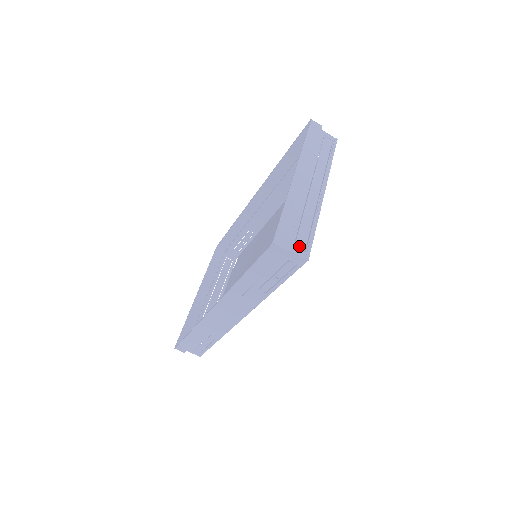
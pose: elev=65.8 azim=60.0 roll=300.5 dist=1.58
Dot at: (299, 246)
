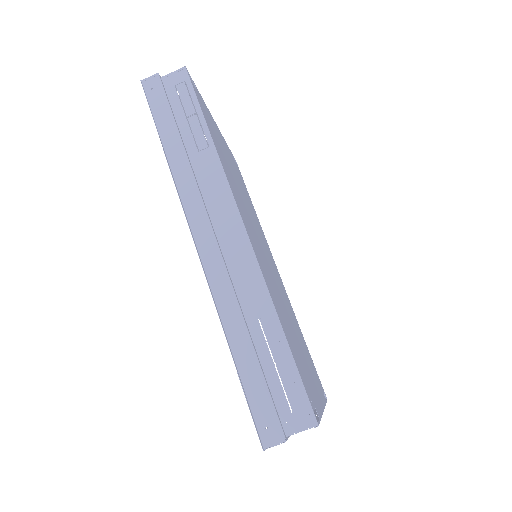
Dot at: occluded
